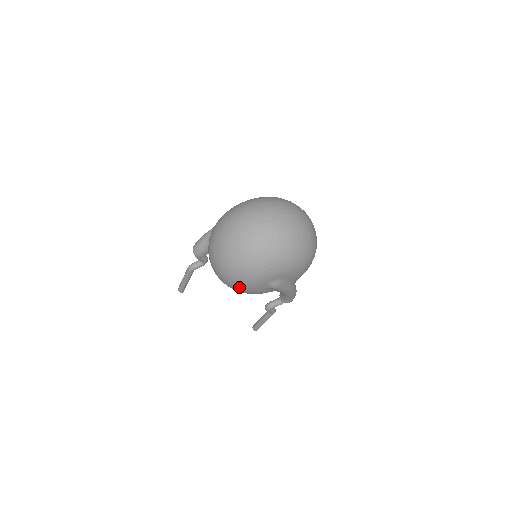
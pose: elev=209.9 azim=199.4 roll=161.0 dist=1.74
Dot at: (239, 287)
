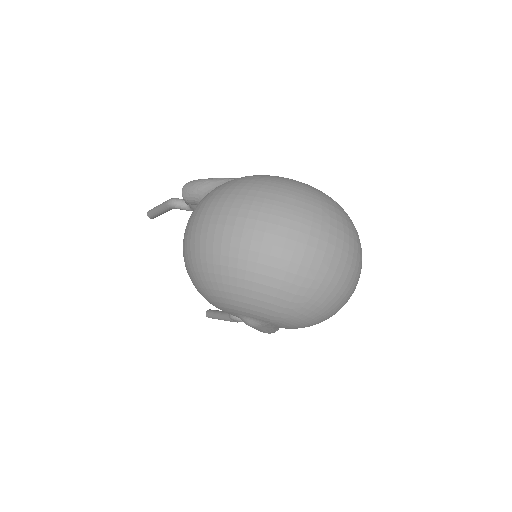
Dot at: (200, 291)
